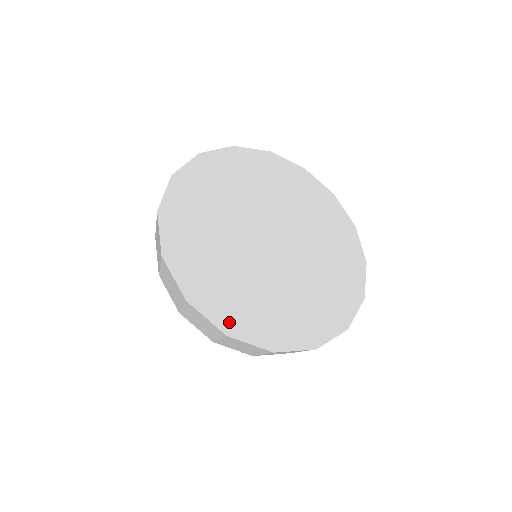
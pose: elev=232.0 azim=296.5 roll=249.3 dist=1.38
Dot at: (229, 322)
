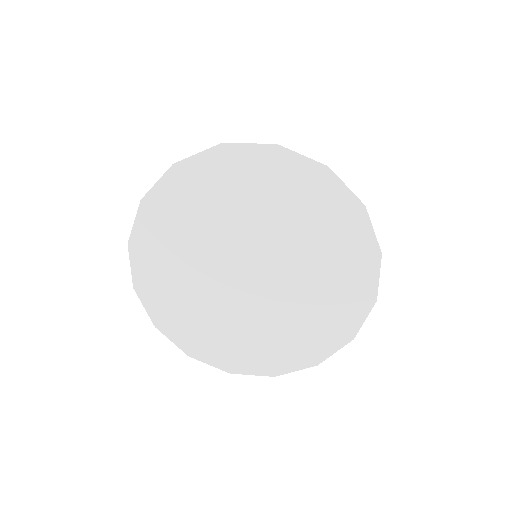
Dot at: (229, 363)
